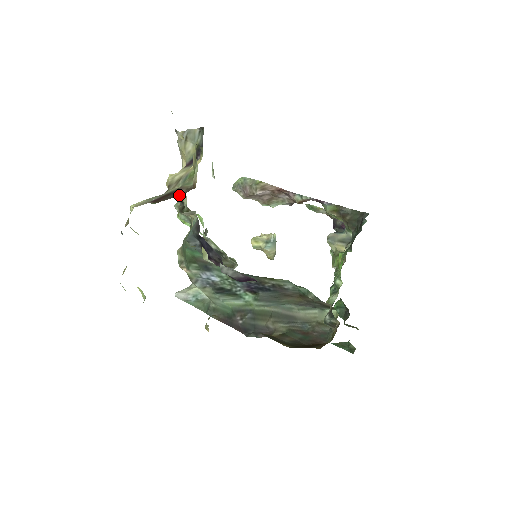
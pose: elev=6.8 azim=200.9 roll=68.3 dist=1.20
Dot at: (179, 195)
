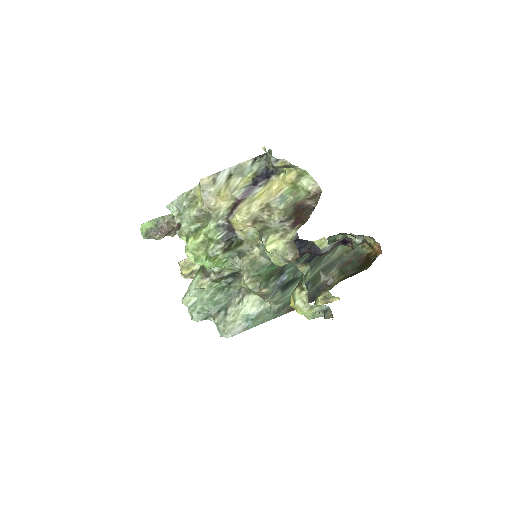
Dot at: (316, 204)
